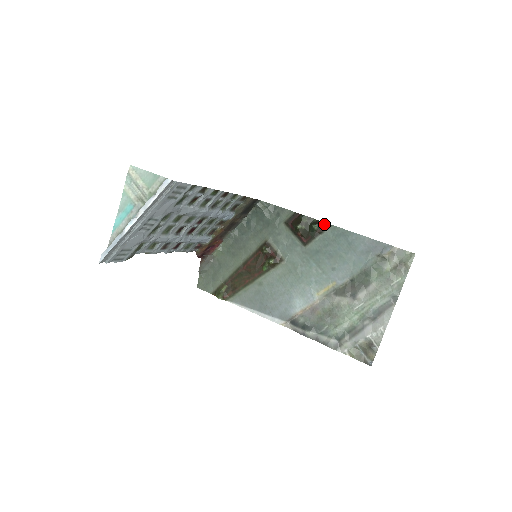
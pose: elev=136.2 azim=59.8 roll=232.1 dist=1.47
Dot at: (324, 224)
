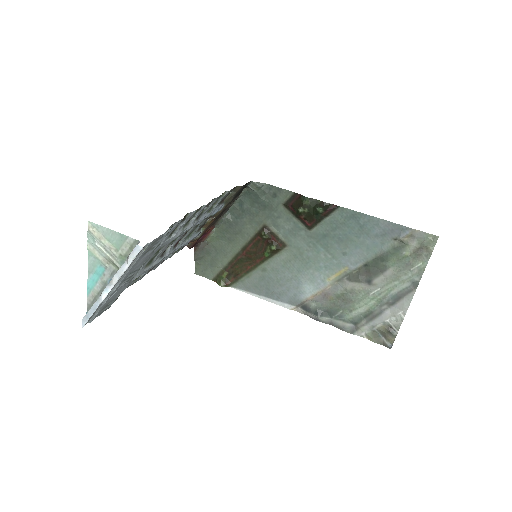
Dot at: (330, 206)
